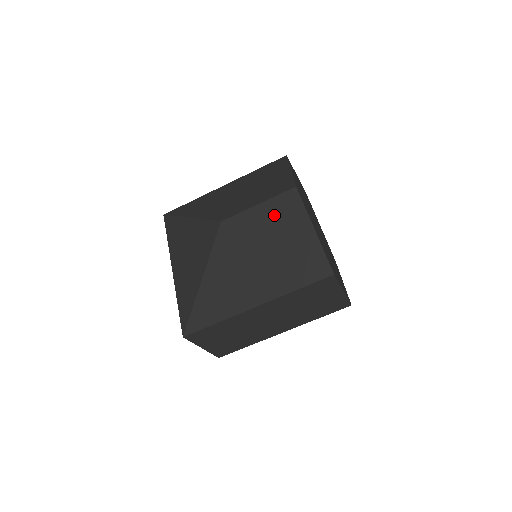
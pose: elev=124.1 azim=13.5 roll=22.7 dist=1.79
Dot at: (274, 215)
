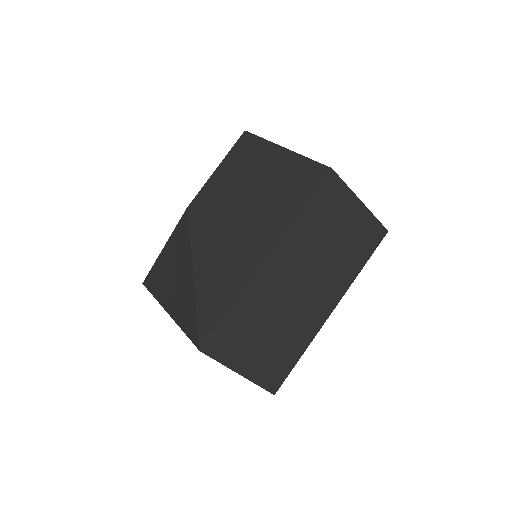
Dot at: (237, 165)
